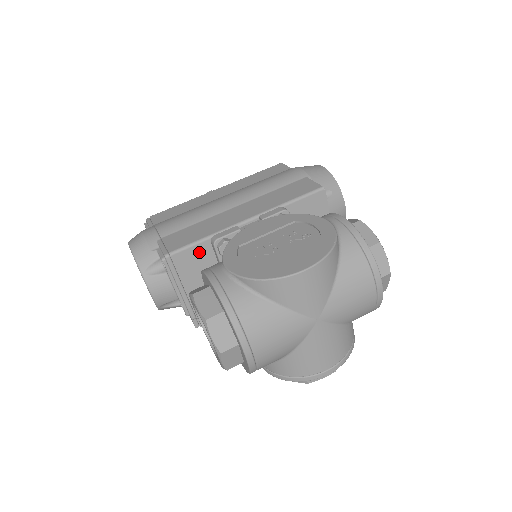
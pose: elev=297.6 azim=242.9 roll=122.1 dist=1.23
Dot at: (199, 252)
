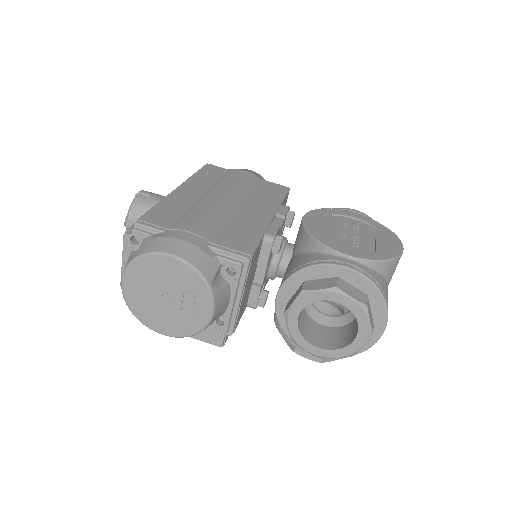
Dot at: (257, 252)
